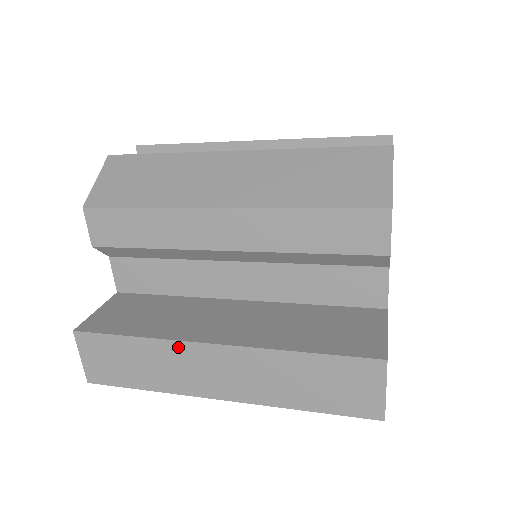
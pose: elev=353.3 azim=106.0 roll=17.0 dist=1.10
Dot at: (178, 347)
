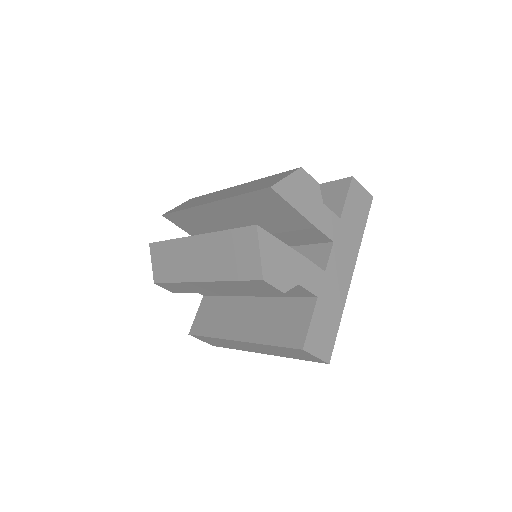
Dot at: (227, 341)
